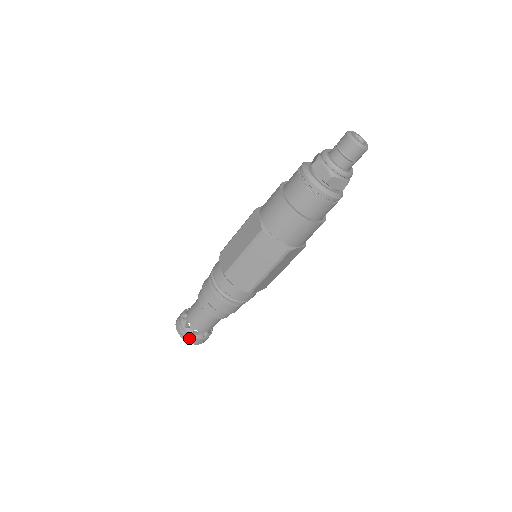
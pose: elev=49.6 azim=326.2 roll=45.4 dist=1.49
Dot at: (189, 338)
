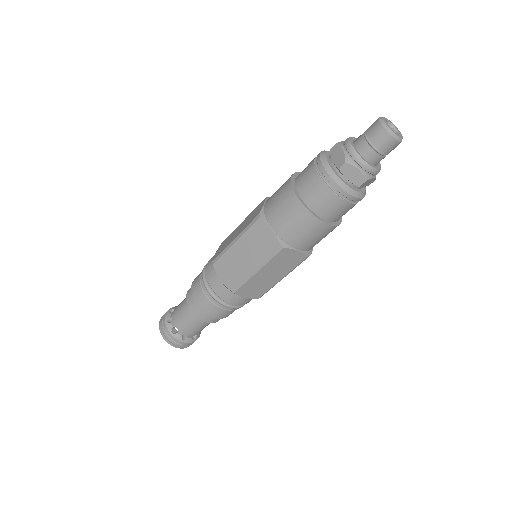
Dot at: (166, 334)
